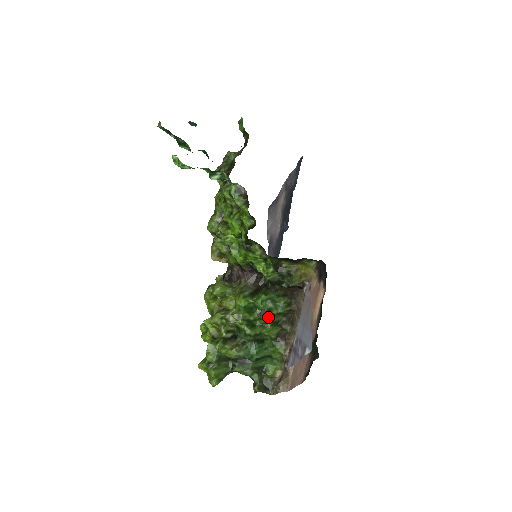
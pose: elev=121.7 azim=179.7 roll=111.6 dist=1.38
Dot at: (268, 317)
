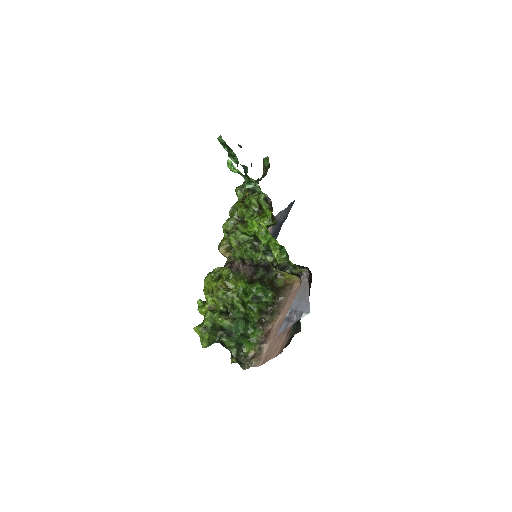
Dot at: (258, 302)
